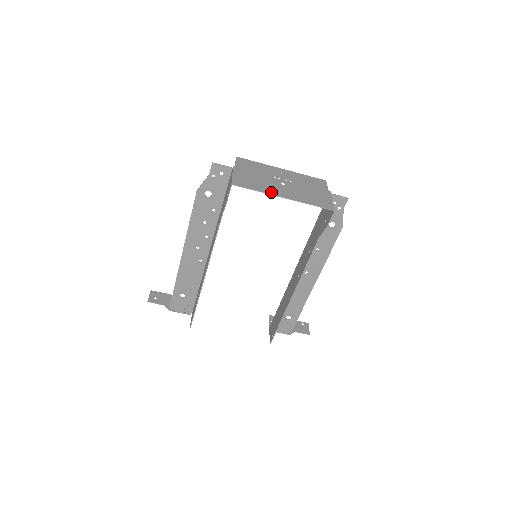
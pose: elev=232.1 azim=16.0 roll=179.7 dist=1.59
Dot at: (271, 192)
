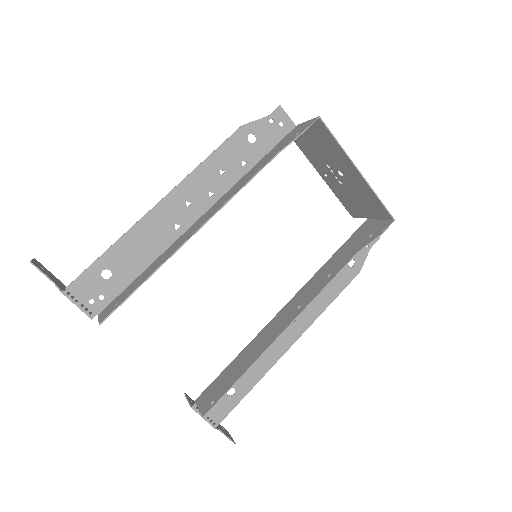
Dot at: (347, 157)
